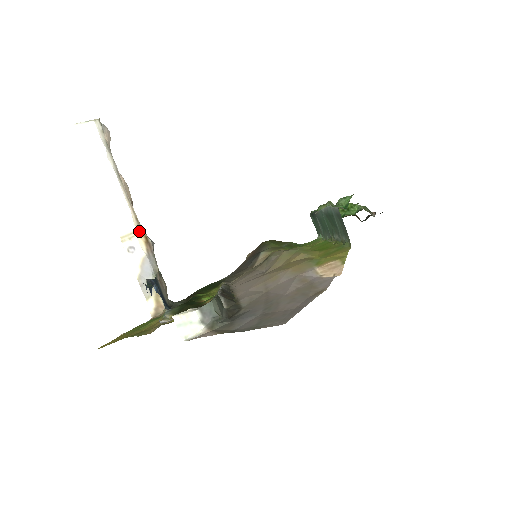
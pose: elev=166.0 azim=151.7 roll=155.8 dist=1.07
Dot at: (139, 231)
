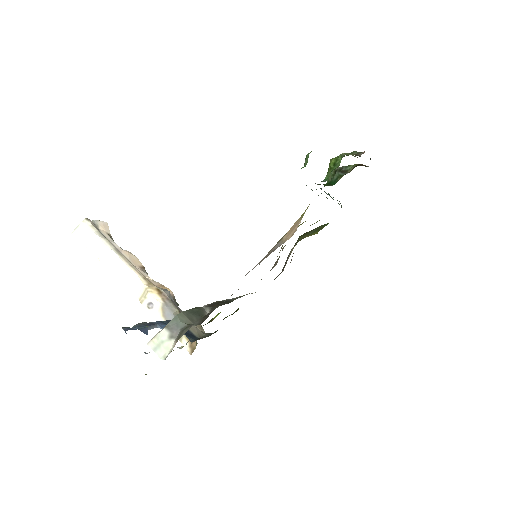
Dot at: (149, 287)
